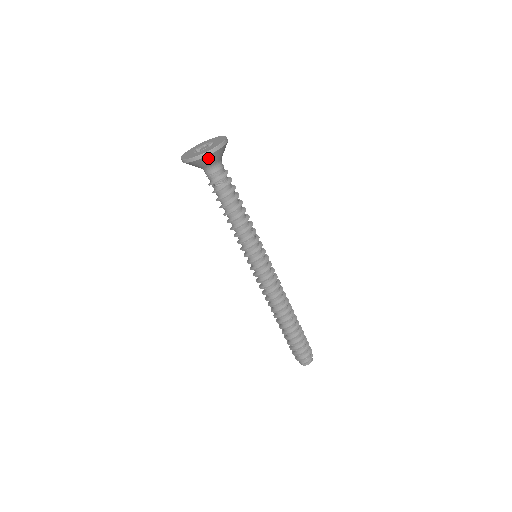
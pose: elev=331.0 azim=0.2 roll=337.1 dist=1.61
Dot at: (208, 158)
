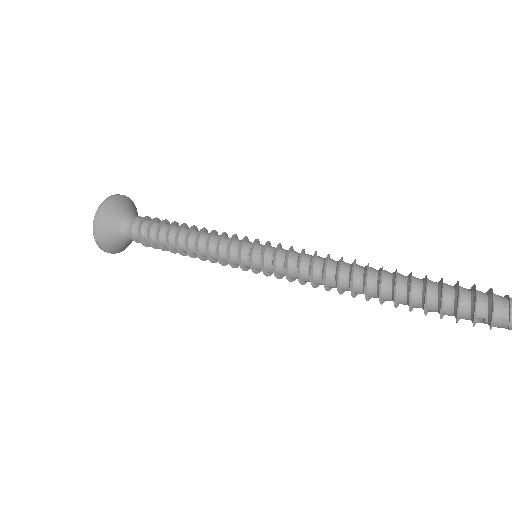
Dot at: (104, 217)
